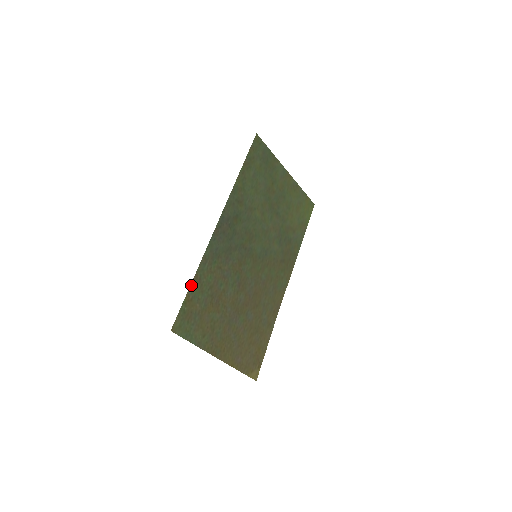
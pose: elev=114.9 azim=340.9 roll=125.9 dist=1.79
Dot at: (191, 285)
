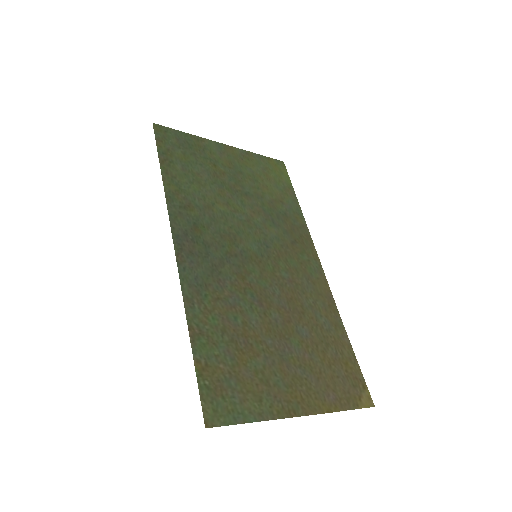
Dot at: (192, 346)
